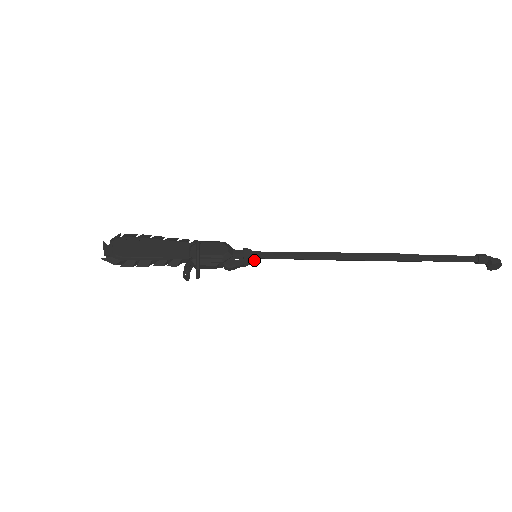
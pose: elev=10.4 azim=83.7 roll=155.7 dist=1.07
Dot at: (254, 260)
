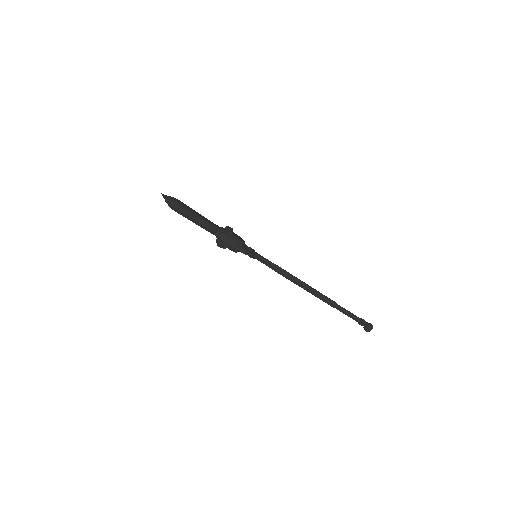
Dot at: (257, 256)
